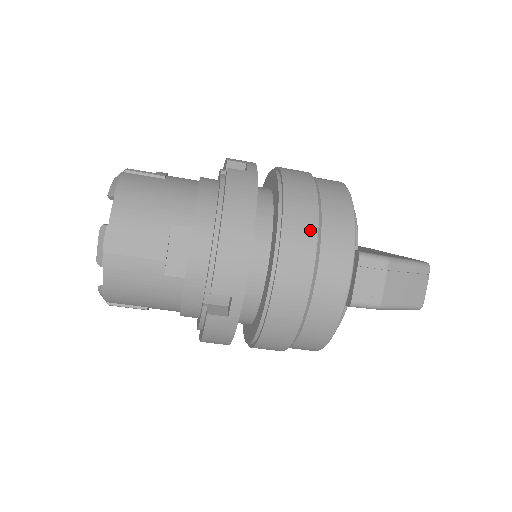
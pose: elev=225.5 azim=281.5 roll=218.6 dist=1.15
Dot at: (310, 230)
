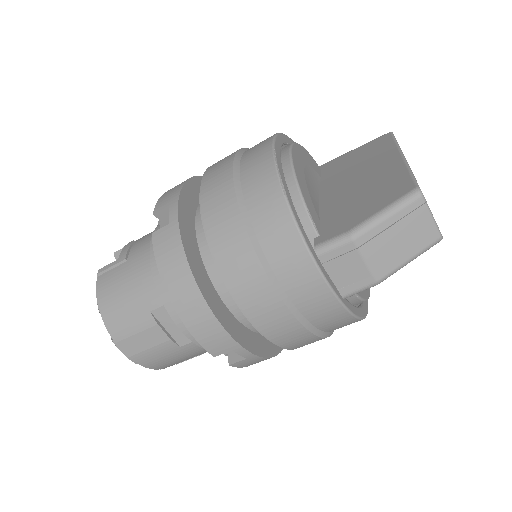
Dot at: (249, 261)
